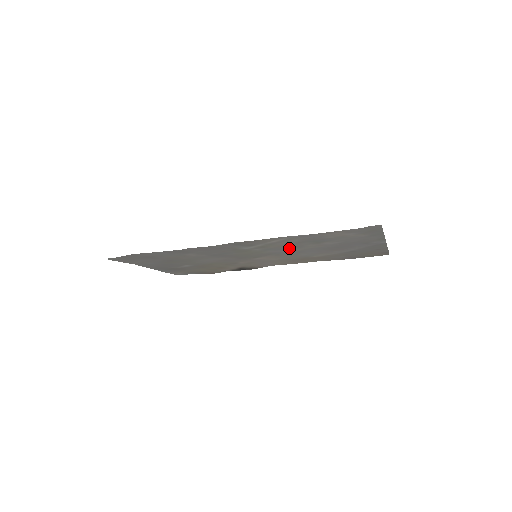
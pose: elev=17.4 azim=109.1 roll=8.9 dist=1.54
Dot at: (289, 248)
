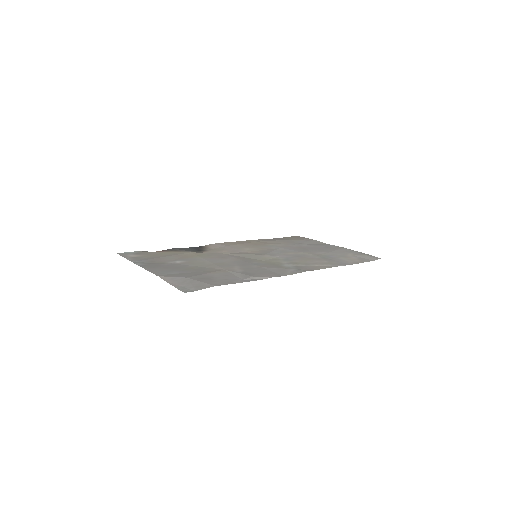
Dot at: (295, 256)
